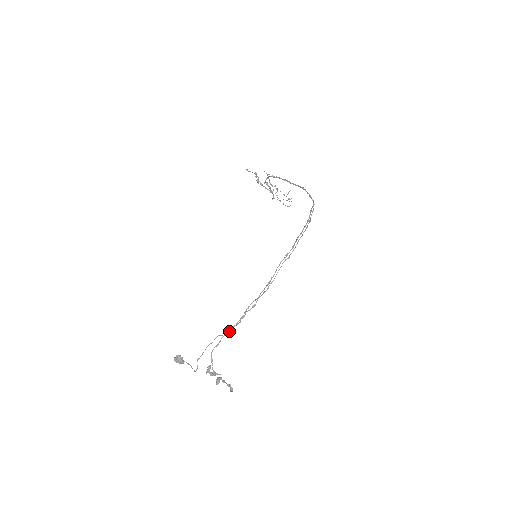
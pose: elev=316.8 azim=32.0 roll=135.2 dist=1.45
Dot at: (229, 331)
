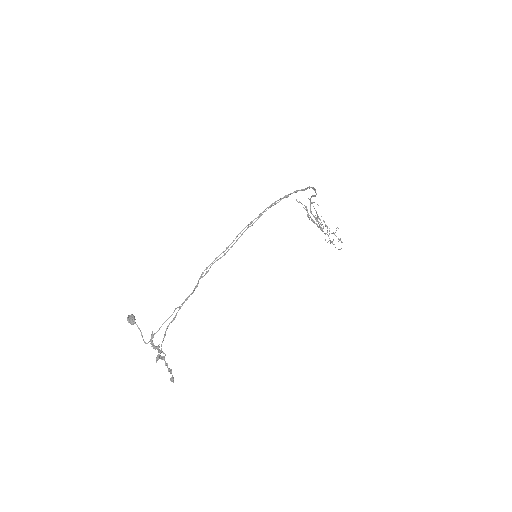
Dot at: (184, 302)
